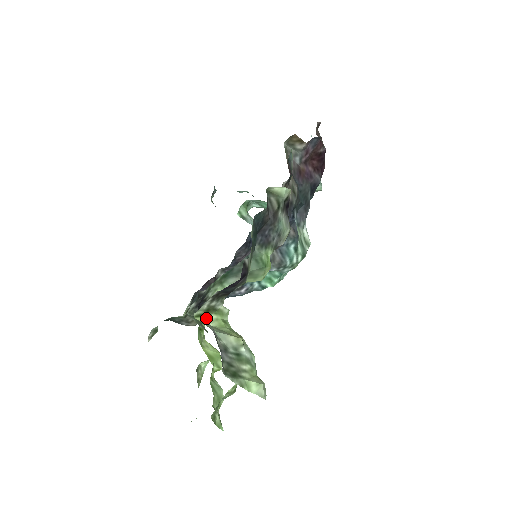
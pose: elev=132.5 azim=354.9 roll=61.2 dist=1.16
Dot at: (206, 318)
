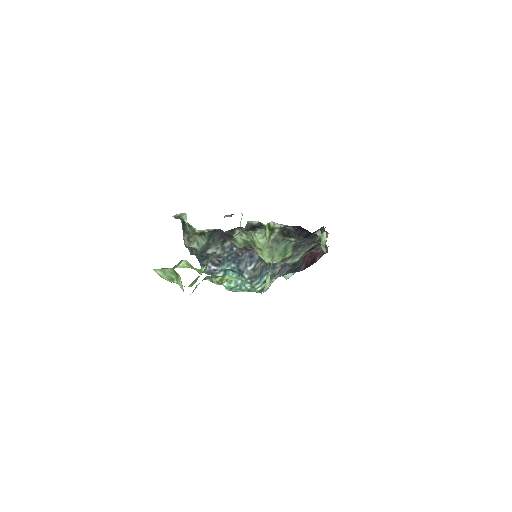
Dot at: (267, 231)
